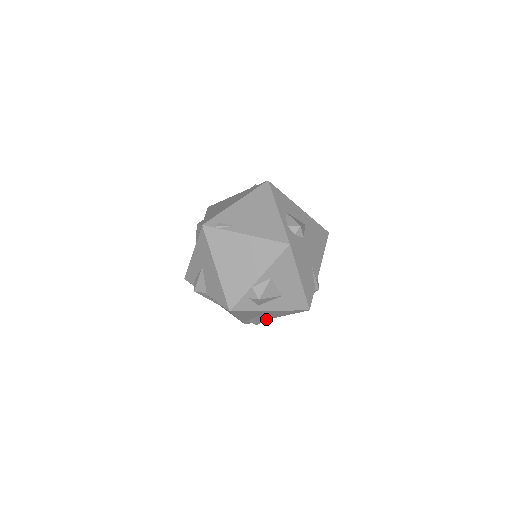
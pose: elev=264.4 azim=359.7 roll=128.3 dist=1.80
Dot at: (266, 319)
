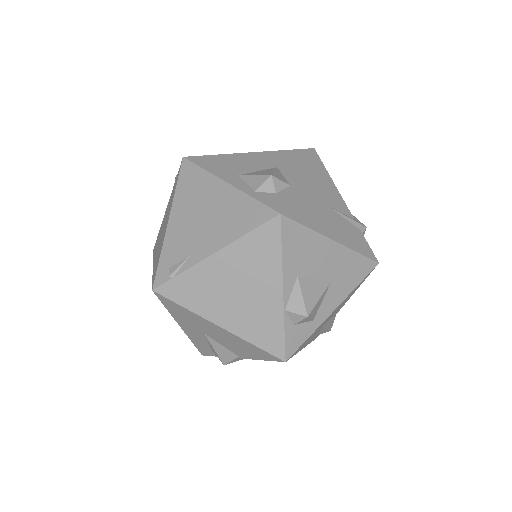
Dot at: (335, 315)
